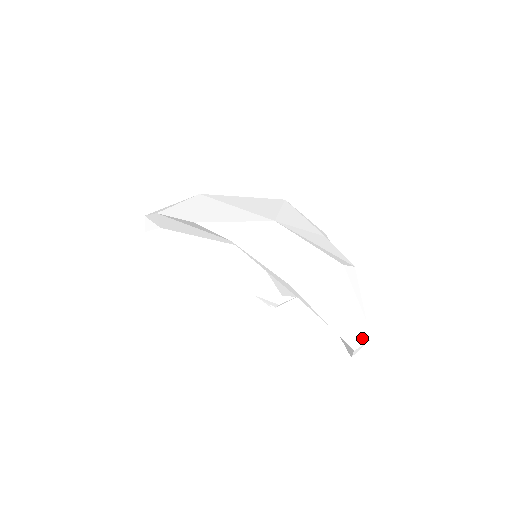
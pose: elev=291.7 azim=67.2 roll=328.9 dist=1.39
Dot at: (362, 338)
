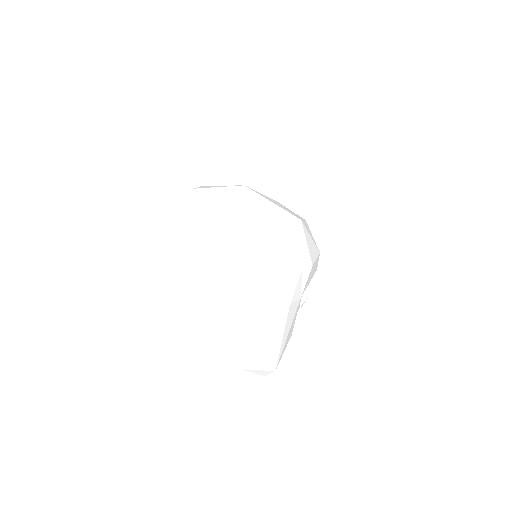
Dot at: (254, 363)
